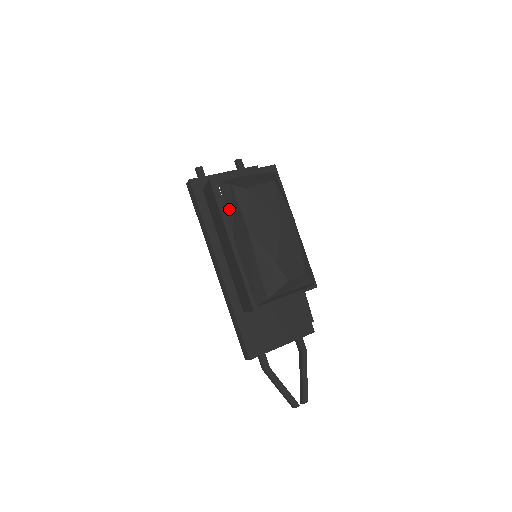
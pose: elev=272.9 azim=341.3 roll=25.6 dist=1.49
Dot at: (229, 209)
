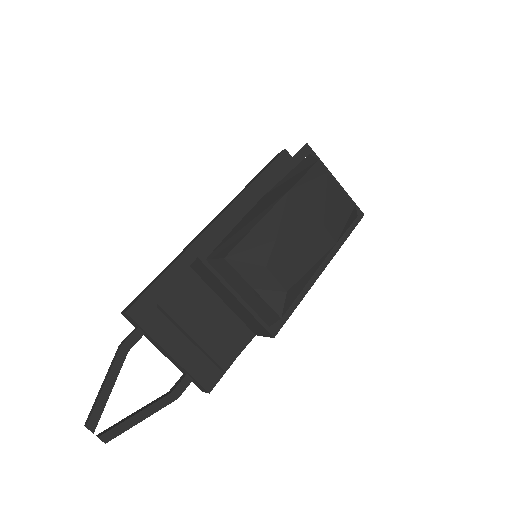
Dot at: (293, 173)
